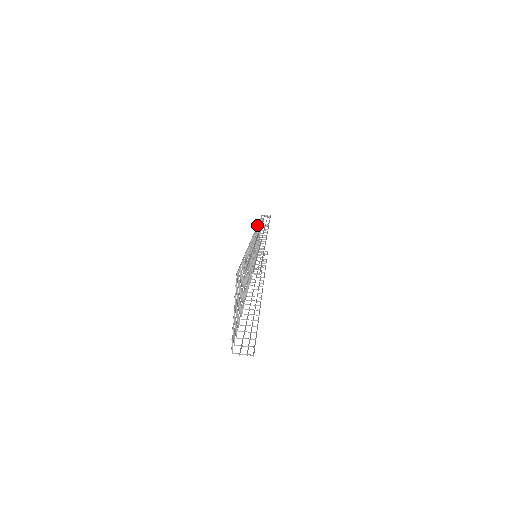
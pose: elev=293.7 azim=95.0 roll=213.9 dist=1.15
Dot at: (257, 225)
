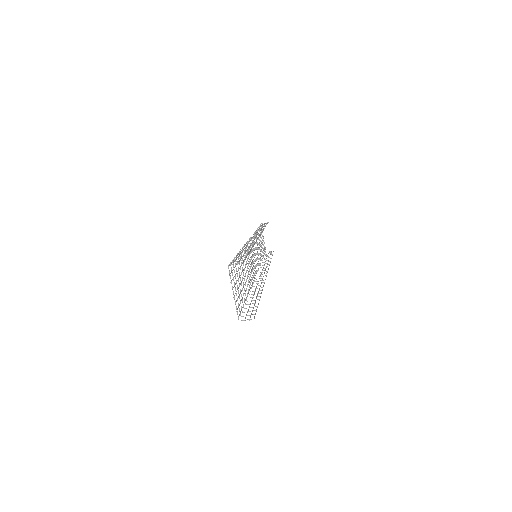
Dot at: (254, 232)
